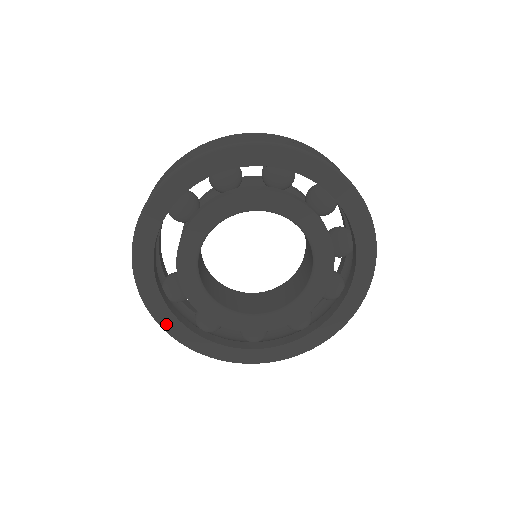
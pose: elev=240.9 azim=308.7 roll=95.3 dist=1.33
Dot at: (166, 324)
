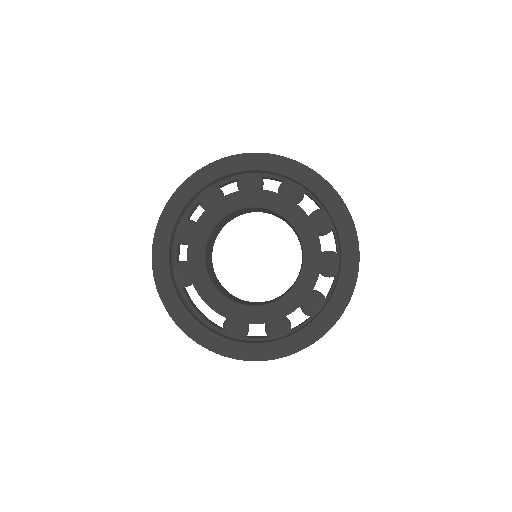
Dot at: (247, 355)
